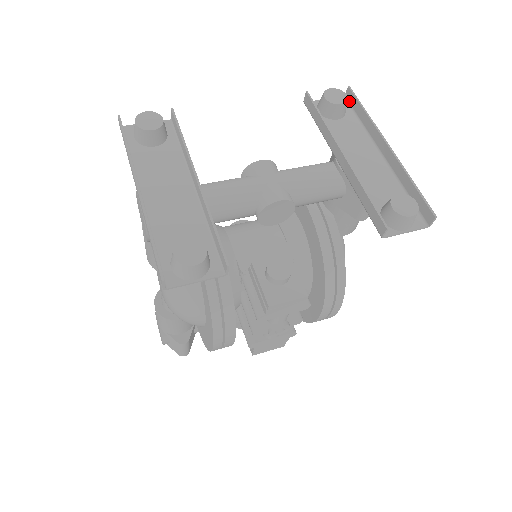
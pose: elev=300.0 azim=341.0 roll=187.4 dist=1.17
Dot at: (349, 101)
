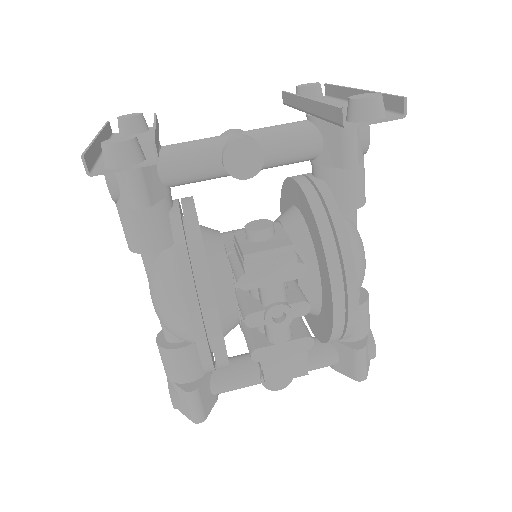
Dot at: (328, 95)
